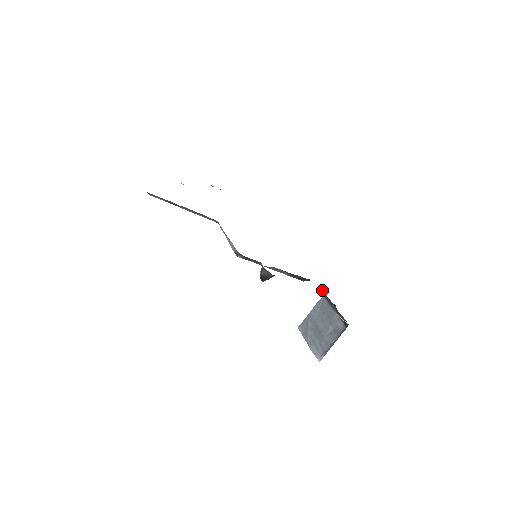
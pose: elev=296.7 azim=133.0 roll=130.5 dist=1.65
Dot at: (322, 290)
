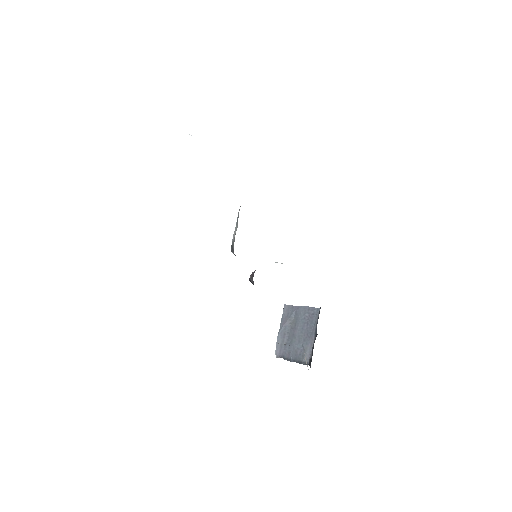
Dot at: occluded
